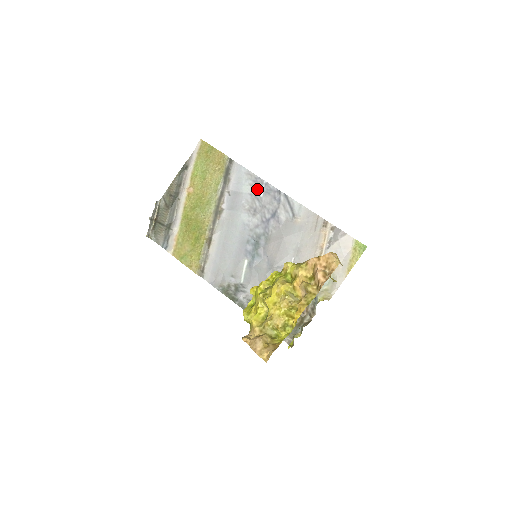
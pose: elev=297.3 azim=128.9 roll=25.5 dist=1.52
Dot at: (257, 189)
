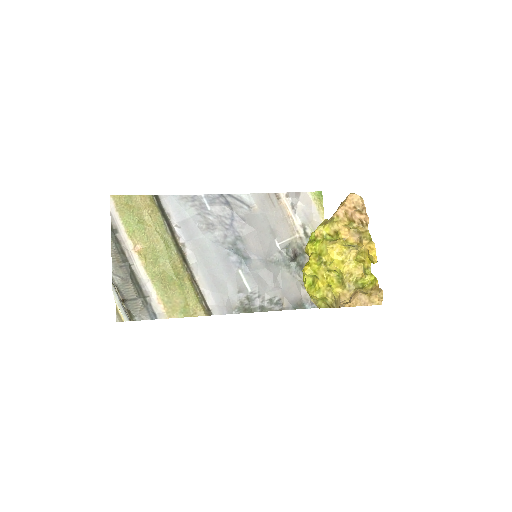
Dot at: (201, 206)
